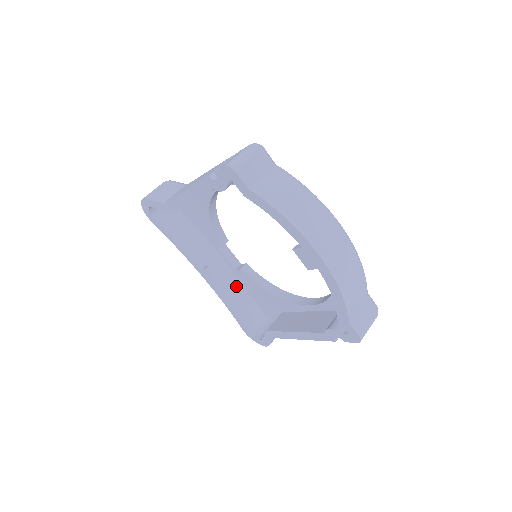
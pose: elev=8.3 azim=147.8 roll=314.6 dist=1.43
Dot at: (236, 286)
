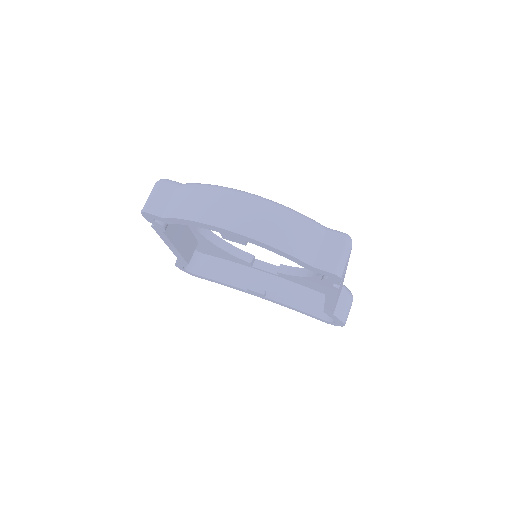
Dot at: (287, 288)
